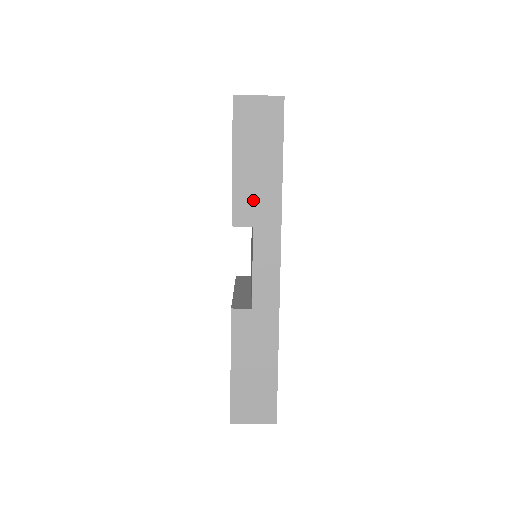
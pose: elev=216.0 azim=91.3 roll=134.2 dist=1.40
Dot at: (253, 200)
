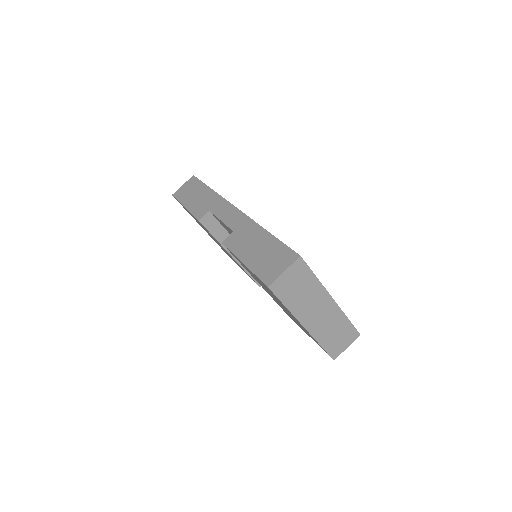
Dot at: (203, 205)
